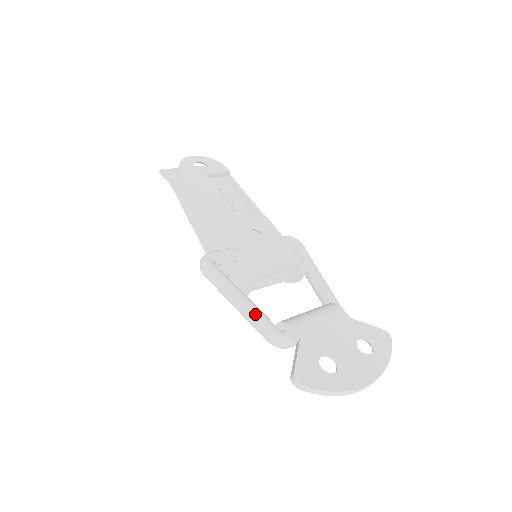
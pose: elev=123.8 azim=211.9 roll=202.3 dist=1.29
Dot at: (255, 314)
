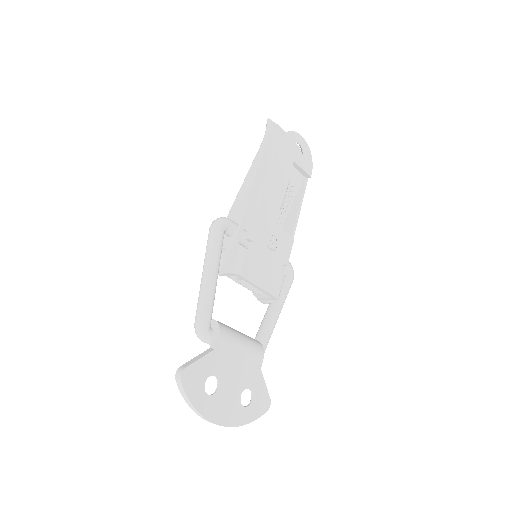
Dot at: (208, 298)
